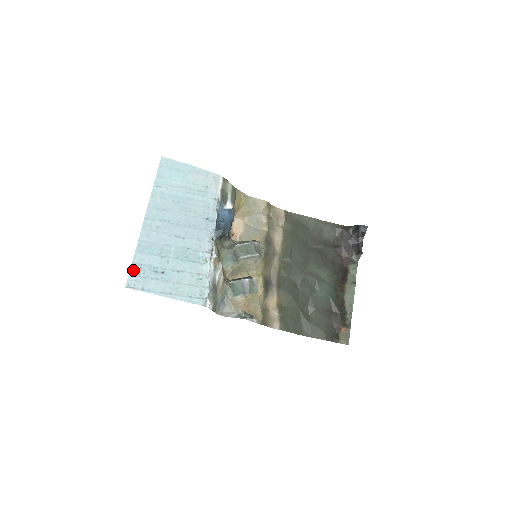
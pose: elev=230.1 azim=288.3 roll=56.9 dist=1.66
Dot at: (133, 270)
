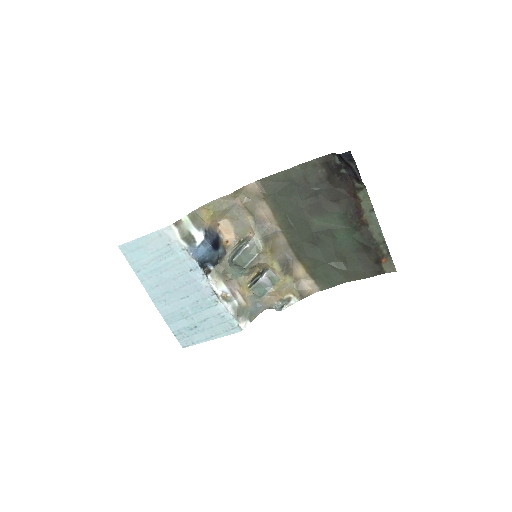
Dot at: (177, 336)
